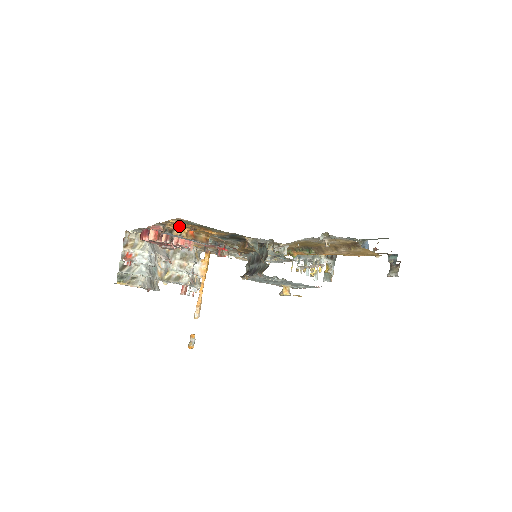
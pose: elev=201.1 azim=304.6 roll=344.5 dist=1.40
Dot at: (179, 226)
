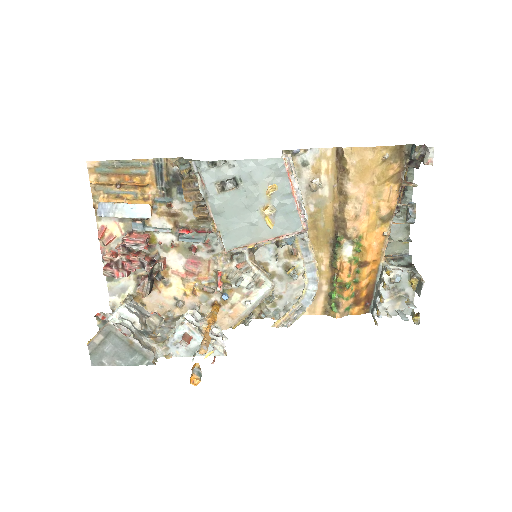
Dot at: (112, 201)
